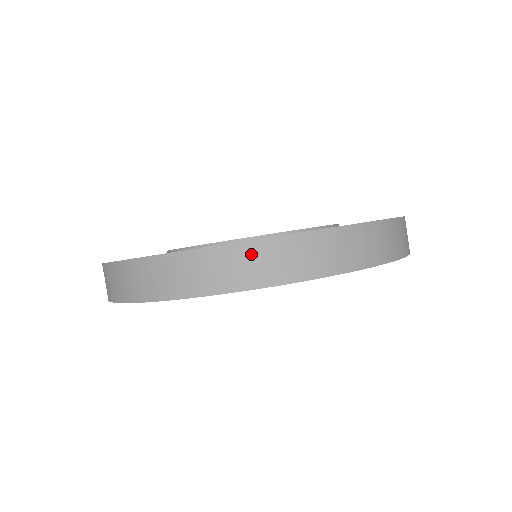
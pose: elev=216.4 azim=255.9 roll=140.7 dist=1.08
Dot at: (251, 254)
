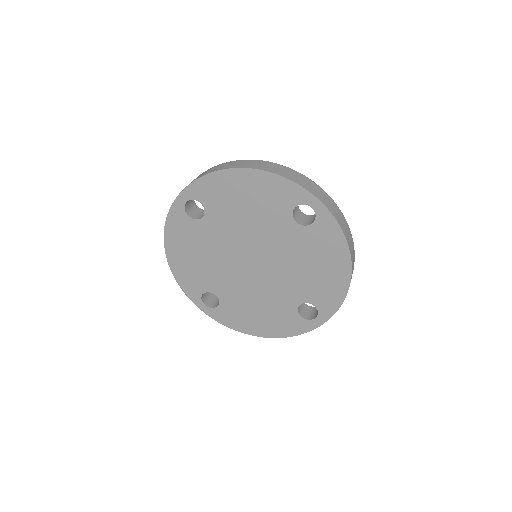
Dot at: (336, 207)
